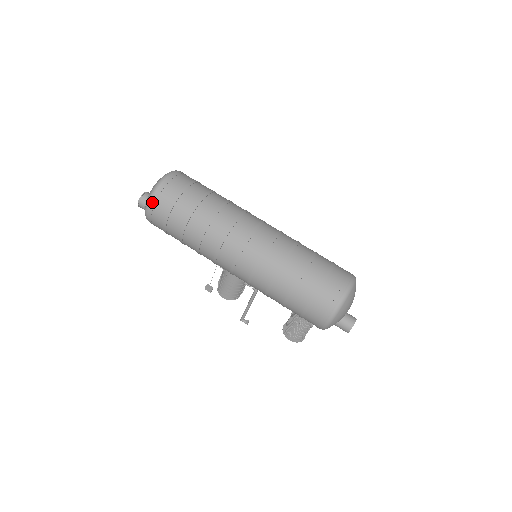
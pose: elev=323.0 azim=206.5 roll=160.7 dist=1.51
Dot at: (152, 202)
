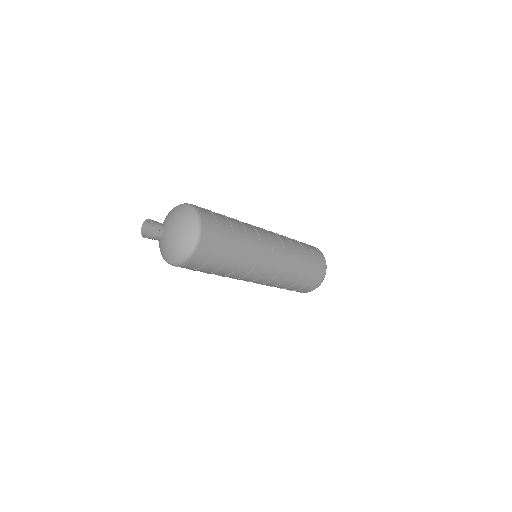
Dot at: (184, 265)
